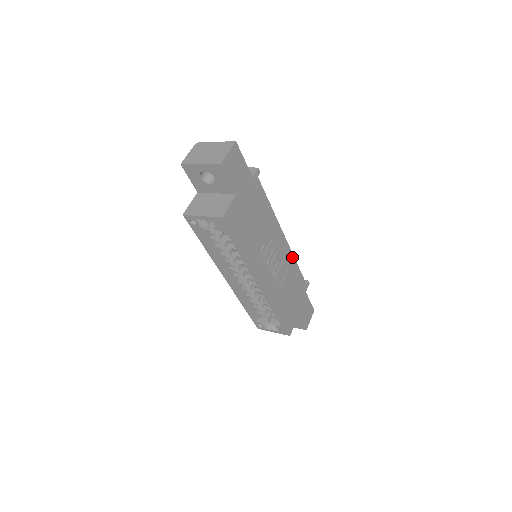
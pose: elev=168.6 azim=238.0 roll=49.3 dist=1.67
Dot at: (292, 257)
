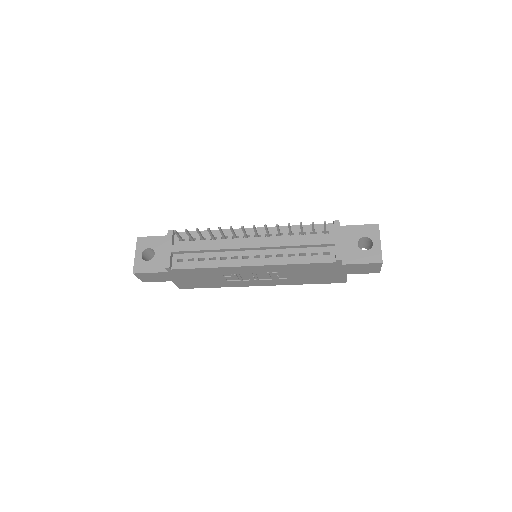
Dot at: (281, 265)
